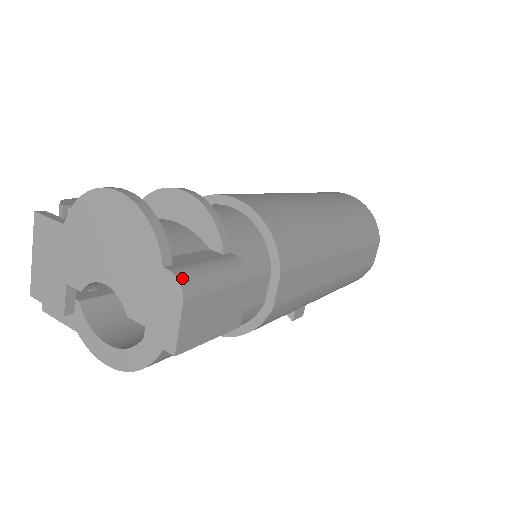
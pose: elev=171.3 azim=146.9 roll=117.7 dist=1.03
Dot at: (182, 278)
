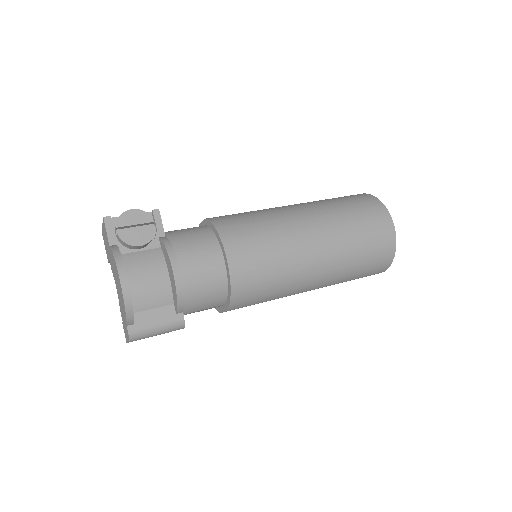
Dot at: (132, 336)
